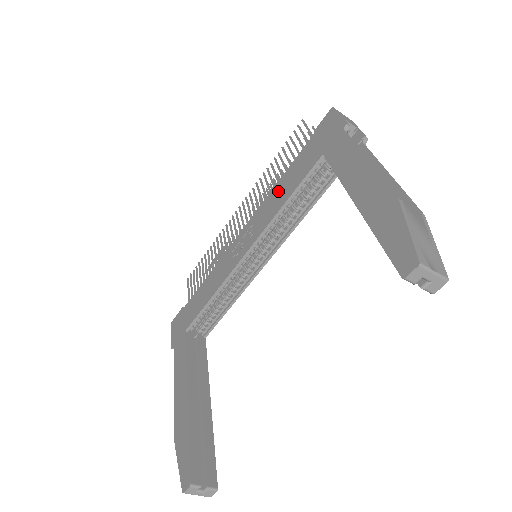
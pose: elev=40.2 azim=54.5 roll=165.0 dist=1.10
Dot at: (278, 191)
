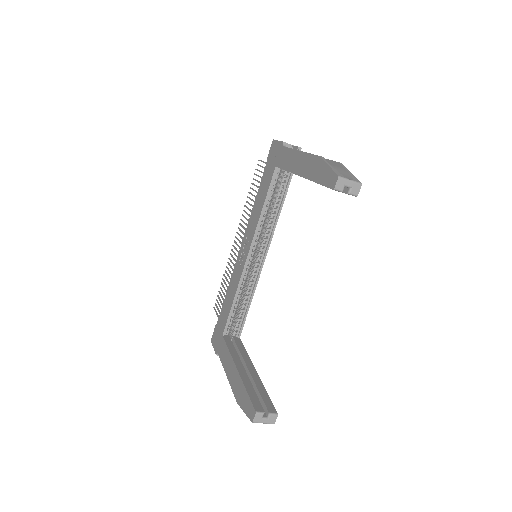
Dot at: (256, 205)
